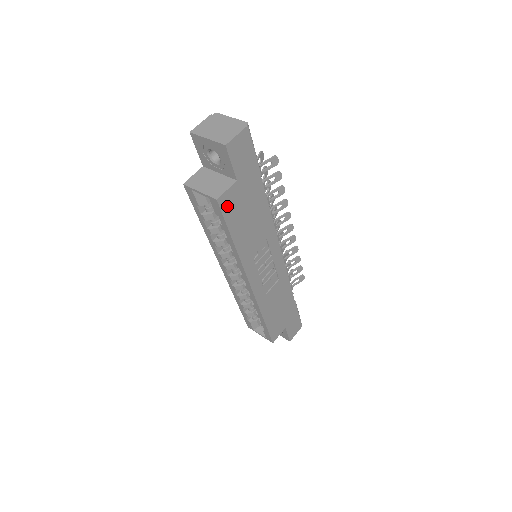
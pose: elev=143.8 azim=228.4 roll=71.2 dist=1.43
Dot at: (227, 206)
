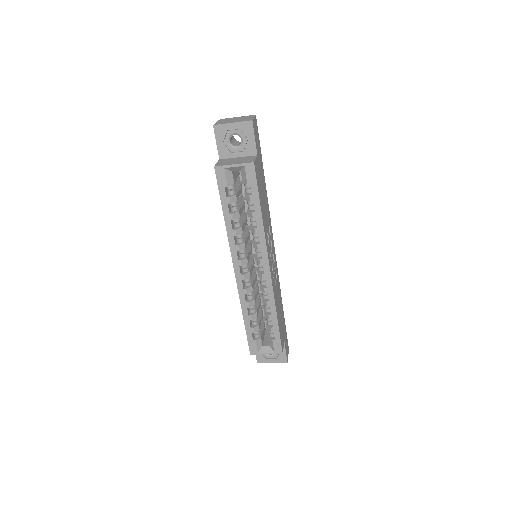
Dot at: (257, 174)
